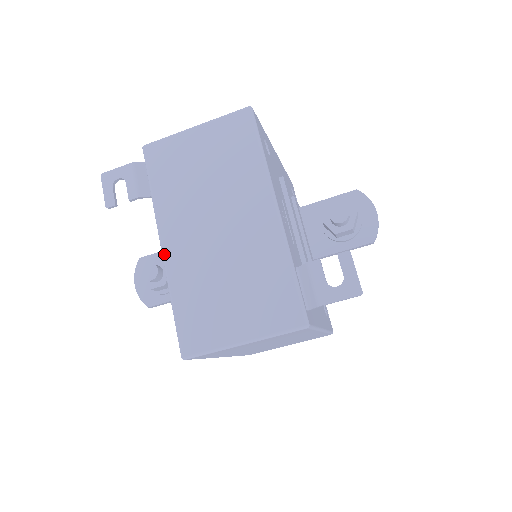
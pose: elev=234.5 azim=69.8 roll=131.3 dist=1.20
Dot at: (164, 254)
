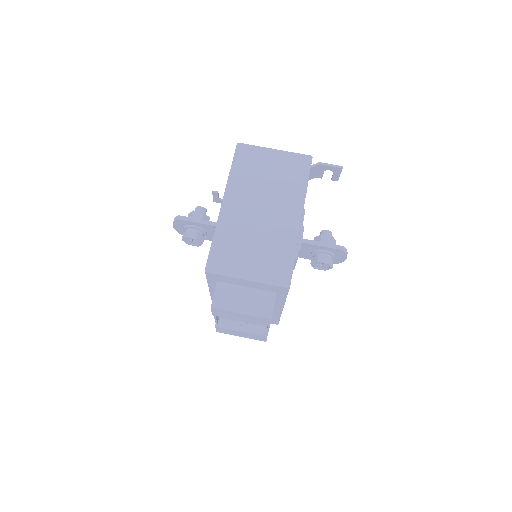
Dot at: occluded
